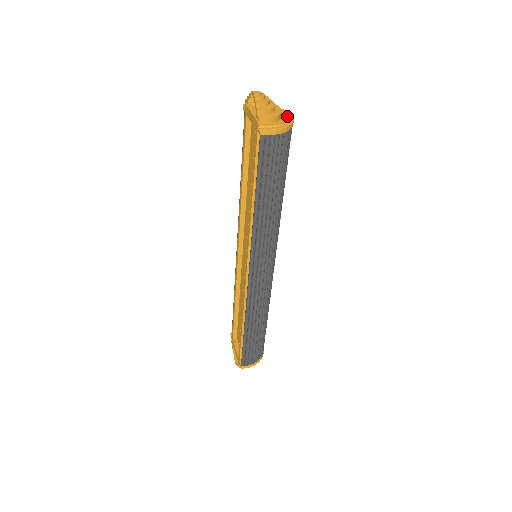
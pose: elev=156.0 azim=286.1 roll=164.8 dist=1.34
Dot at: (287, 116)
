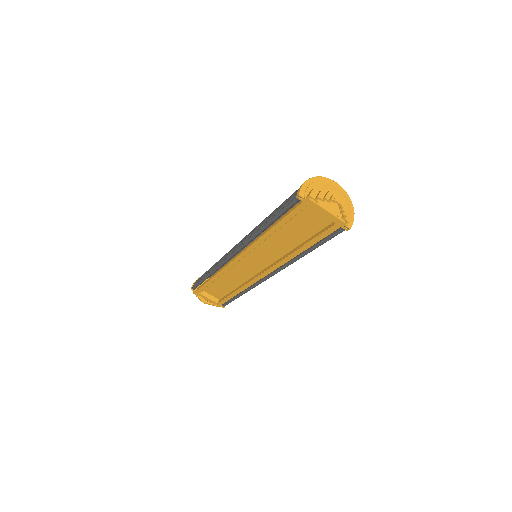
Dot at: (341, 191)
